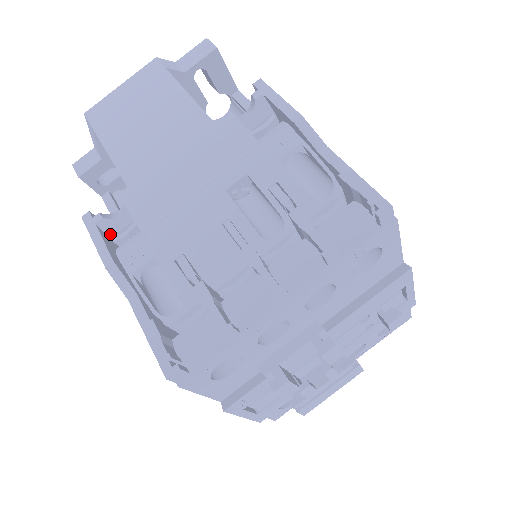
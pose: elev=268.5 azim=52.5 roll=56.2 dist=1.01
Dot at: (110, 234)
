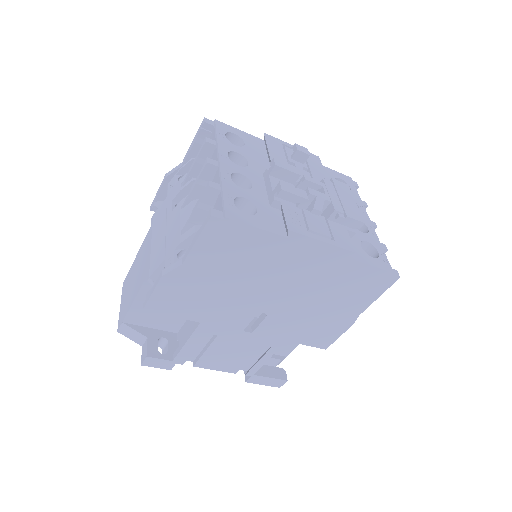
Dot at: occluded
